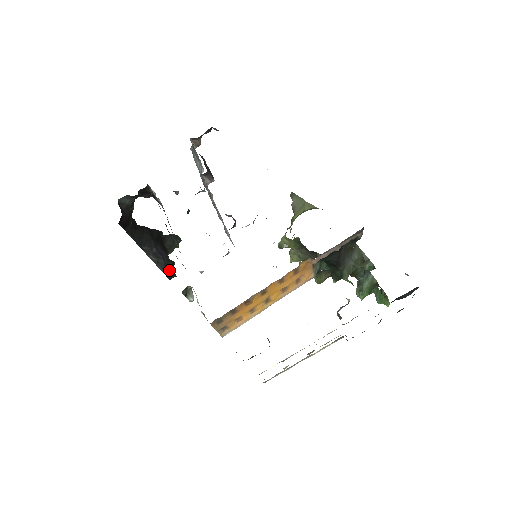
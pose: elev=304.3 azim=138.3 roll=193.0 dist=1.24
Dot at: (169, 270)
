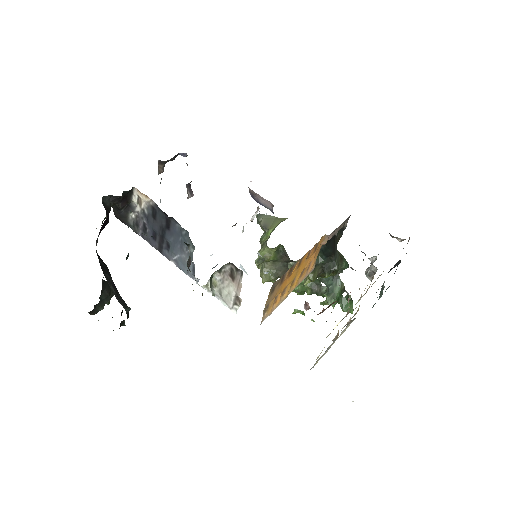
Dot at: (128, 308)
